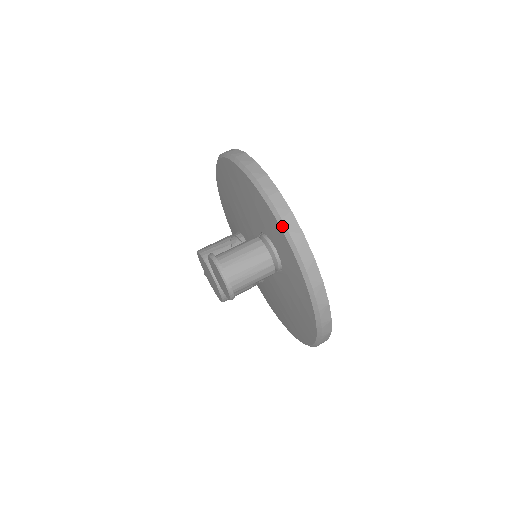
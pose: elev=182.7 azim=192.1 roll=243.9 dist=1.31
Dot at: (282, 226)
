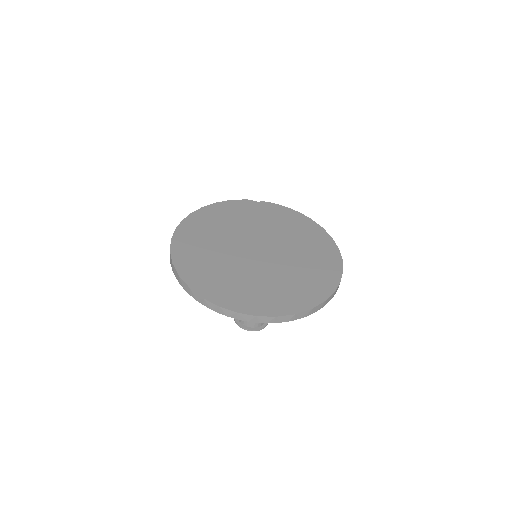
Dot at: (243, 320)
